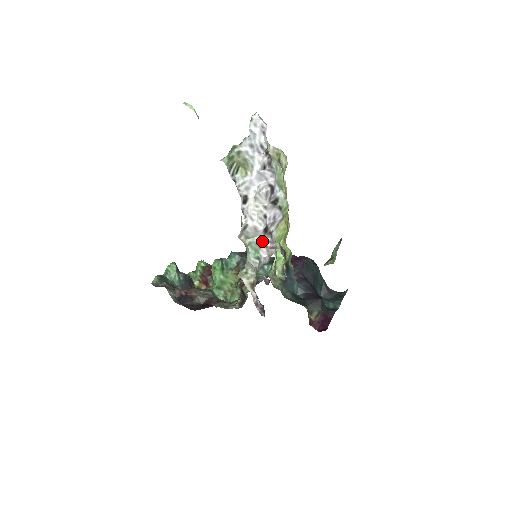
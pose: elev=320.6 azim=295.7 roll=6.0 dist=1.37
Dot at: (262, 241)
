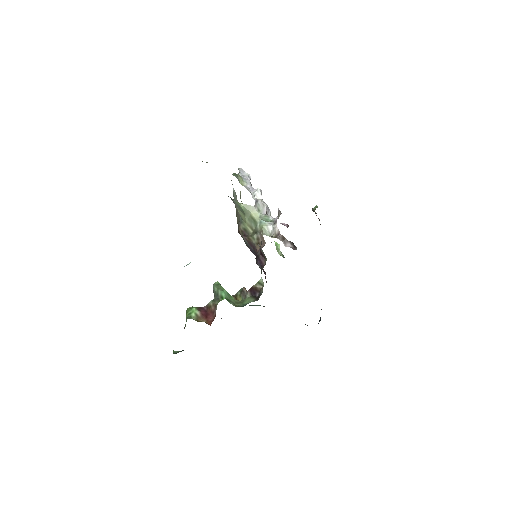
Dot at: (268, 215)
